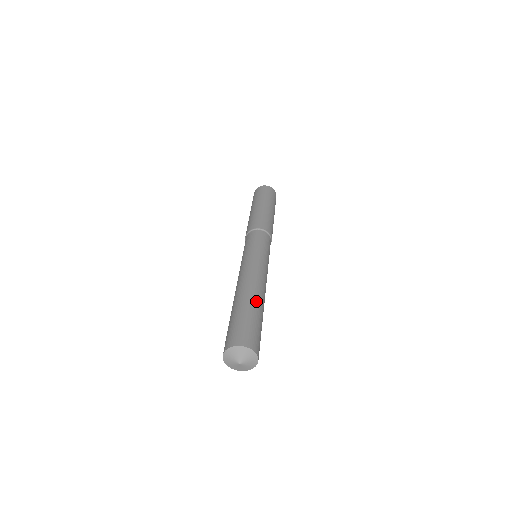
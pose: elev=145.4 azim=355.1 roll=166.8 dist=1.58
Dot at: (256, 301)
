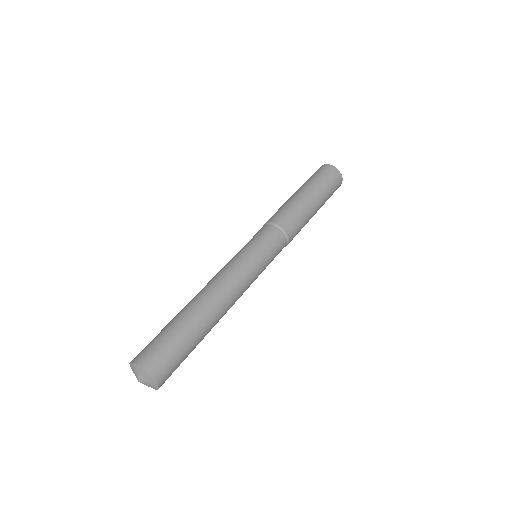
Dot at: (200, 319)
